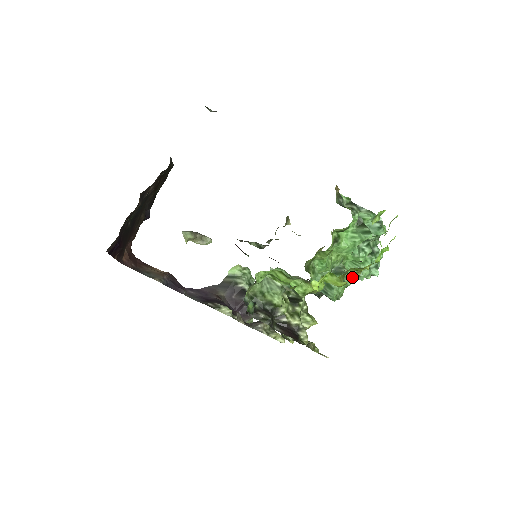
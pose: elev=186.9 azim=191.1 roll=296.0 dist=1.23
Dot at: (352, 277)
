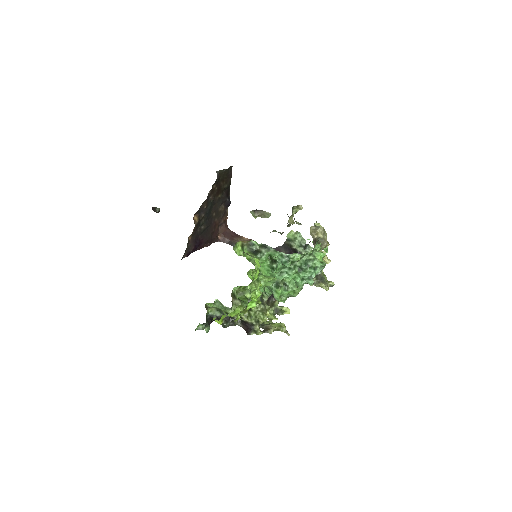
Dot at: occluded
